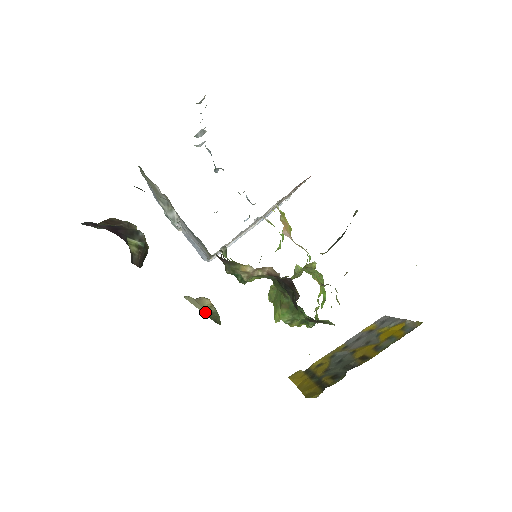
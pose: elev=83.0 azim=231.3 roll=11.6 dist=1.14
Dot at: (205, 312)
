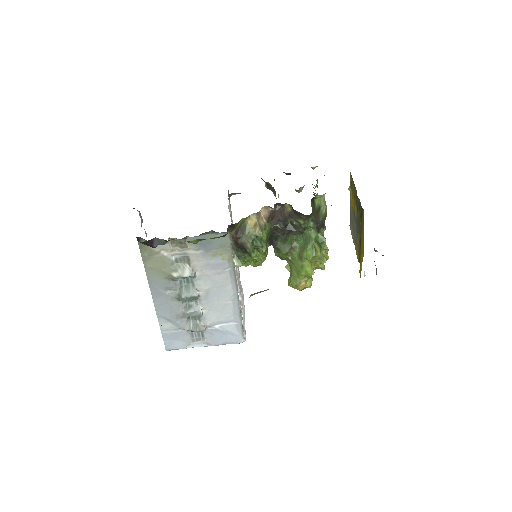
Dot at: occluded
